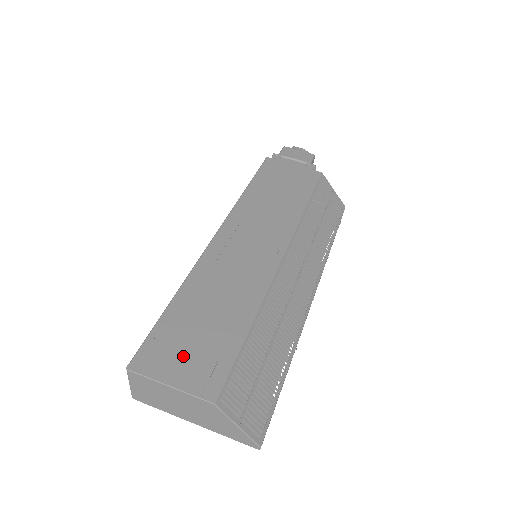
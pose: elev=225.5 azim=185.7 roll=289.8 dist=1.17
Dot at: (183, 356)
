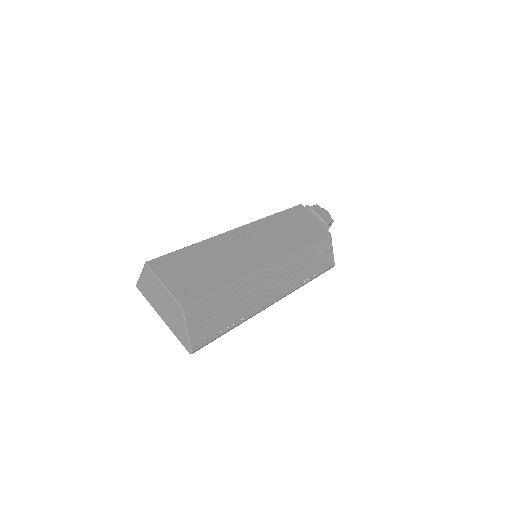
Dot at: (180, 275)
